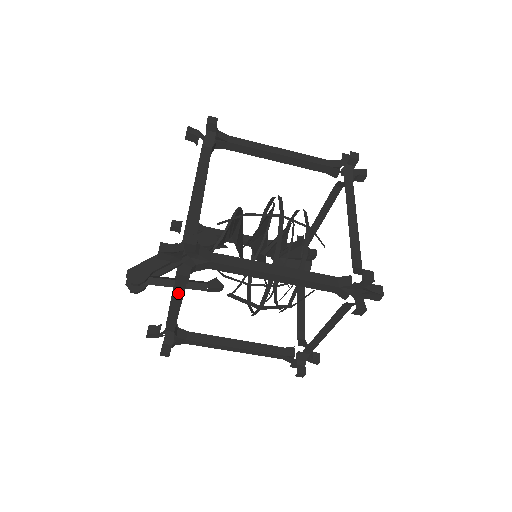
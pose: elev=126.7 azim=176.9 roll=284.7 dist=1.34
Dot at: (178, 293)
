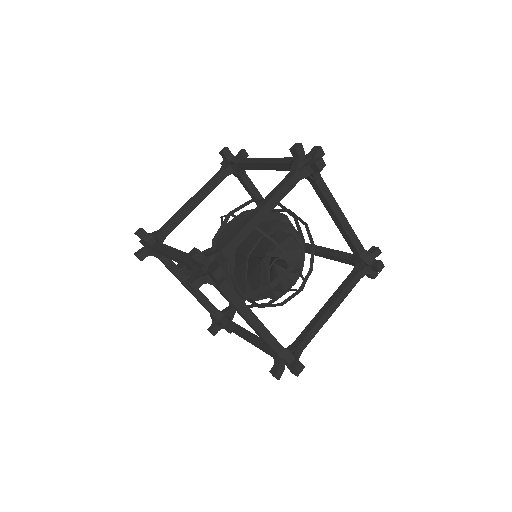
Dot at: (175, 276)
